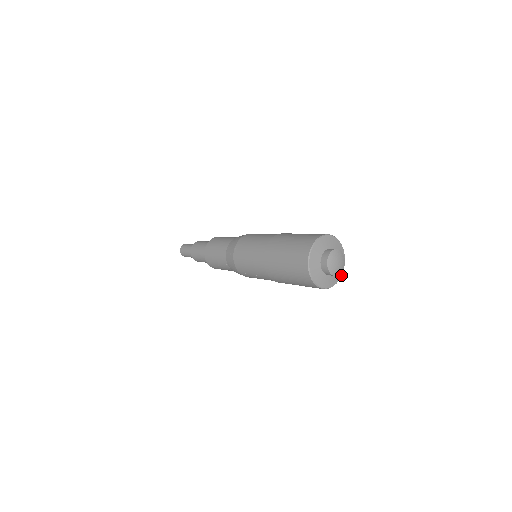
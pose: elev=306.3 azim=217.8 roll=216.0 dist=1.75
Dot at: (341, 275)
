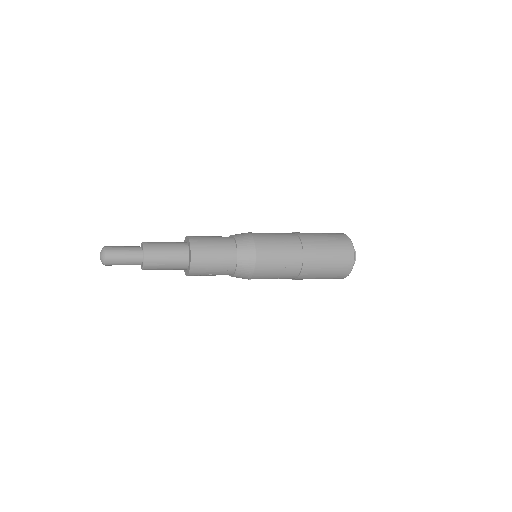
Dot at: occluded
